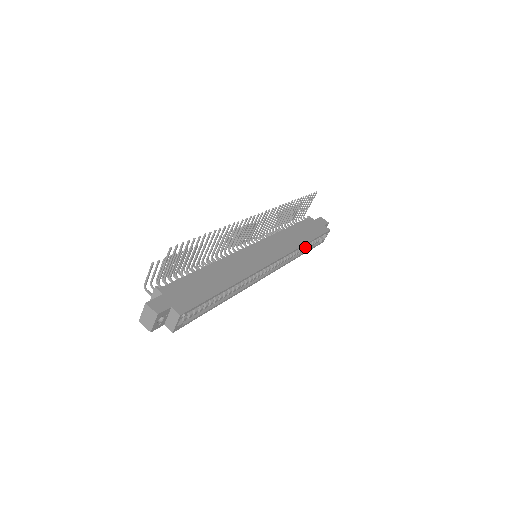
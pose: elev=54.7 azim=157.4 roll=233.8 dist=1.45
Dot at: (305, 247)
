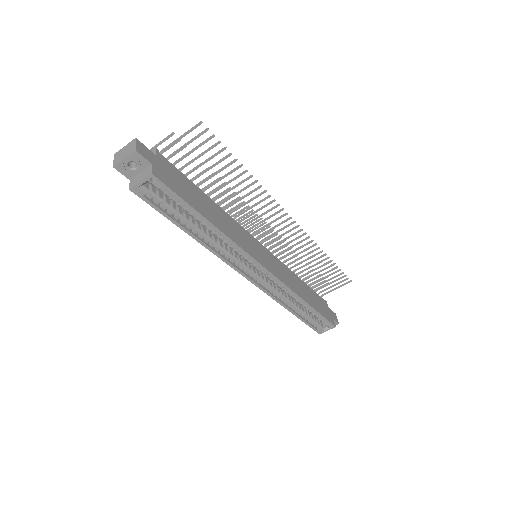
Dot at: (302, 311)
